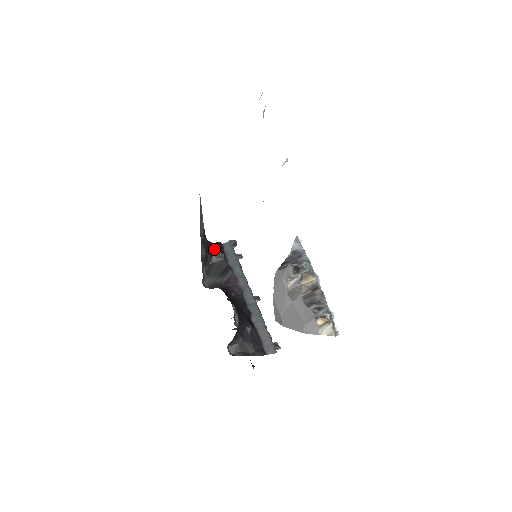
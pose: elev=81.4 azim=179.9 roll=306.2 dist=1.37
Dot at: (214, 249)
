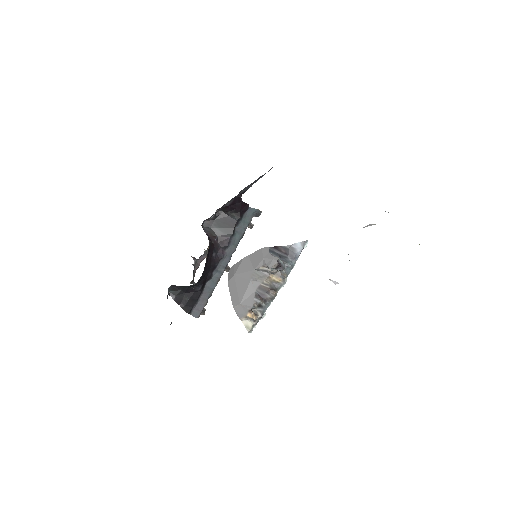
Dot at: (239, 207)
